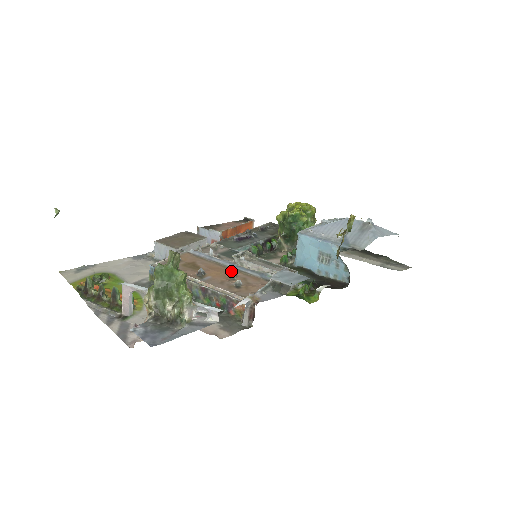
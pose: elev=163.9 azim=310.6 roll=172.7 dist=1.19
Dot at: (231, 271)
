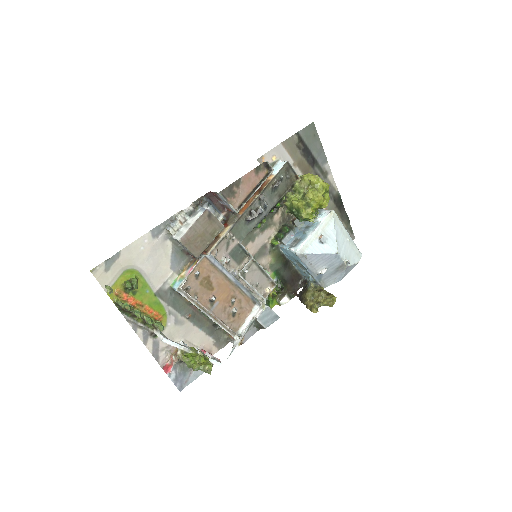
Dot at: (233, 290)
